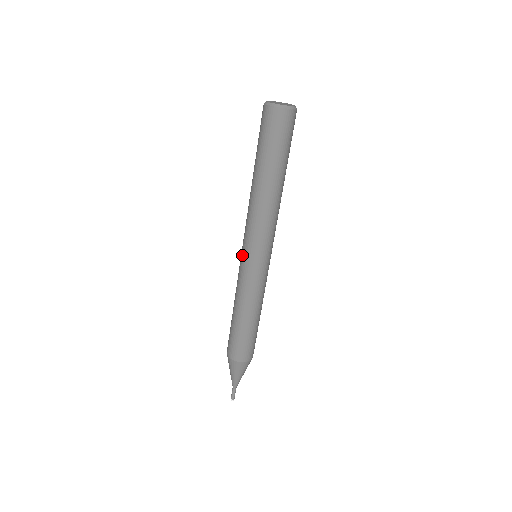
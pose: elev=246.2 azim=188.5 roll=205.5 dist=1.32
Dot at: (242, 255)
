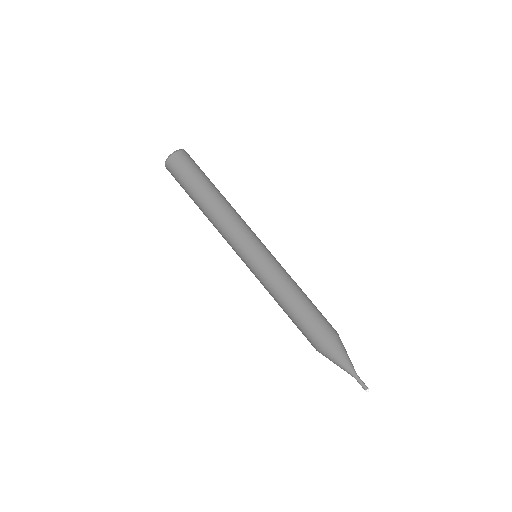
Dot at: occluded
